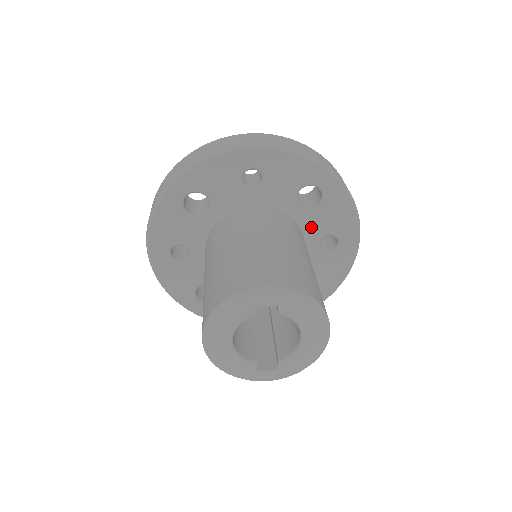
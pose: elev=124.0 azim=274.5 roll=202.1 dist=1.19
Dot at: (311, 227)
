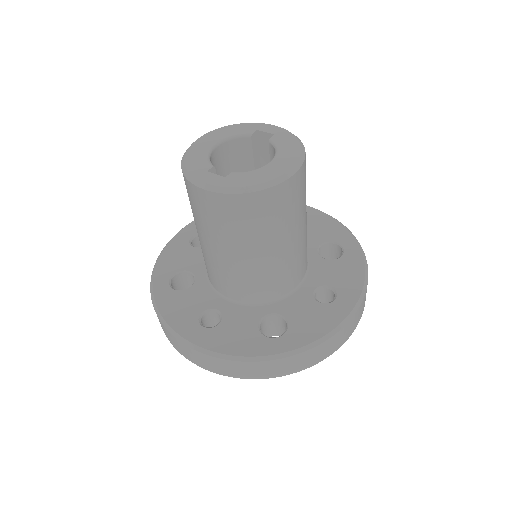
Dot at: (317, 272)
